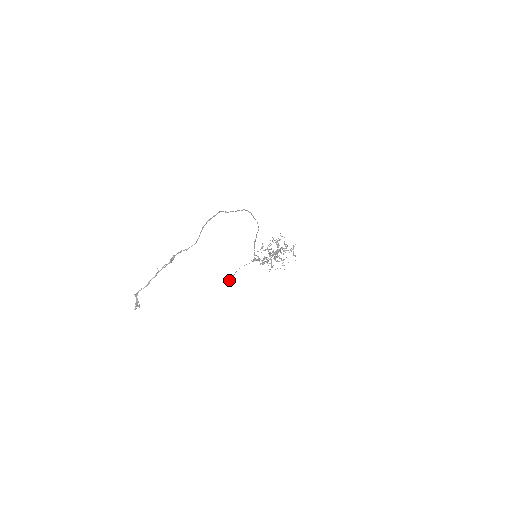
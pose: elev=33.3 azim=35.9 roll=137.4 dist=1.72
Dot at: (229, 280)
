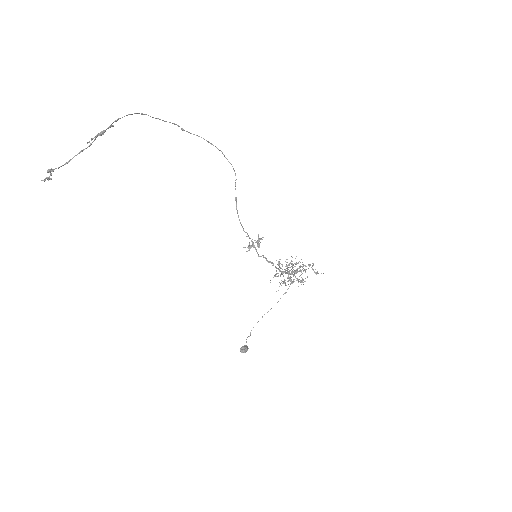
Dot at: (246, 348)
